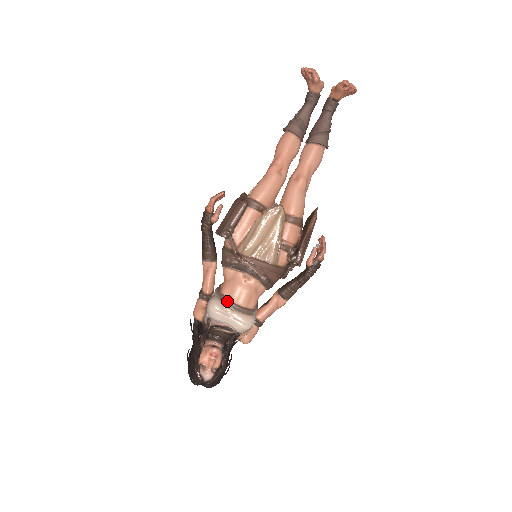
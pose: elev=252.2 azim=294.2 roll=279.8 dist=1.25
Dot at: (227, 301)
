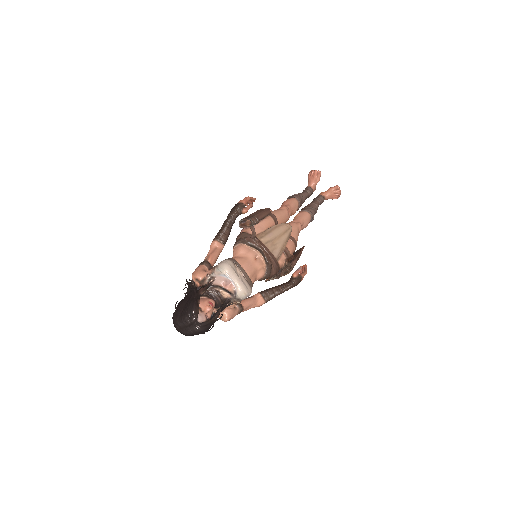
Dot at: (239, 265)
